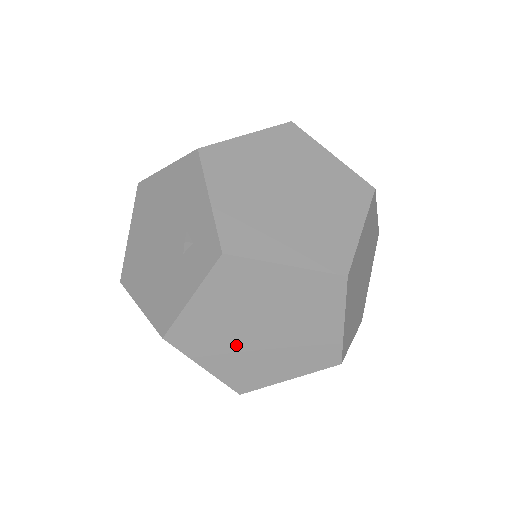
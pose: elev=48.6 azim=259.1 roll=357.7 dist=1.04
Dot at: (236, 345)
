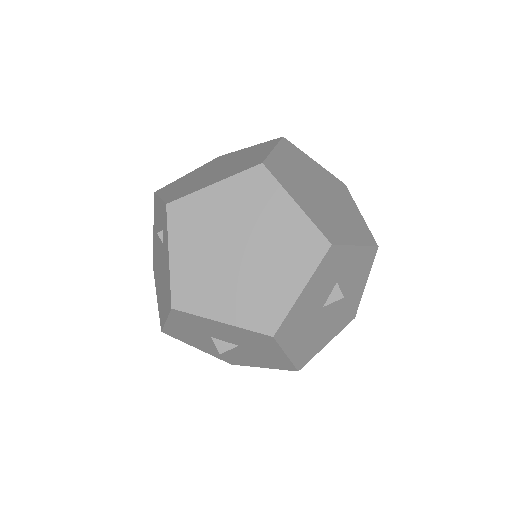
Dot at: (230, 280)
